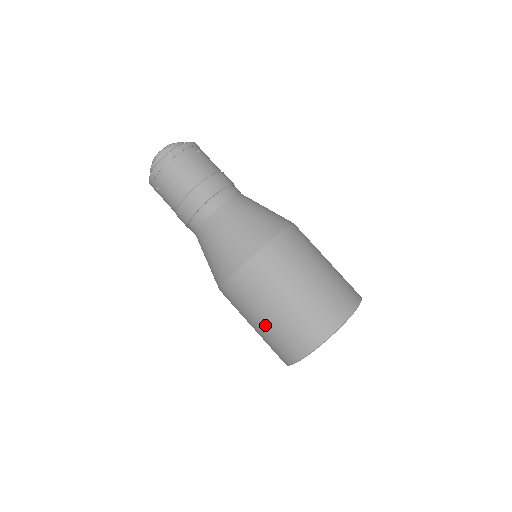
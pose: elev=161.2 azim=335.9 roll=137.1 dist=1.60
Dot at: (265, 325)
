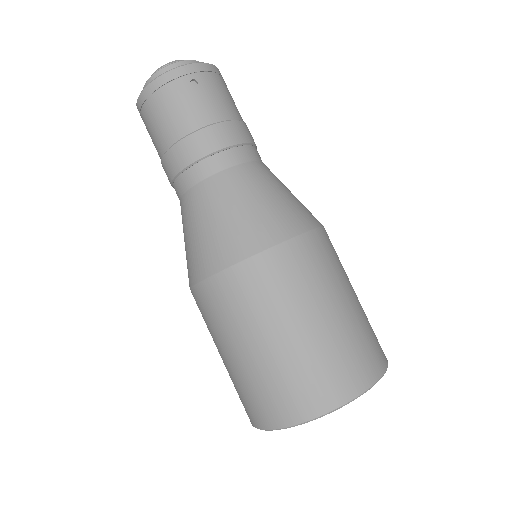
Dot at: occluded
